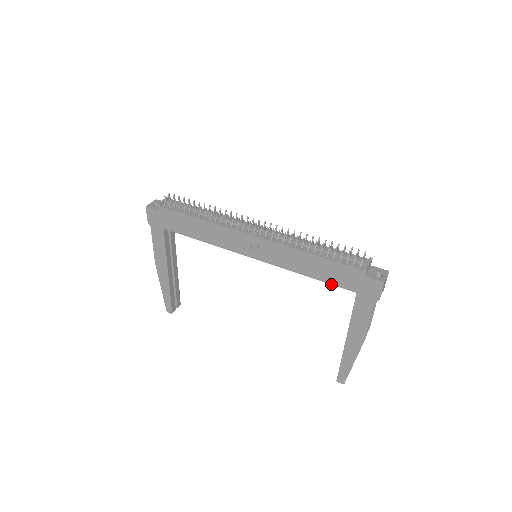
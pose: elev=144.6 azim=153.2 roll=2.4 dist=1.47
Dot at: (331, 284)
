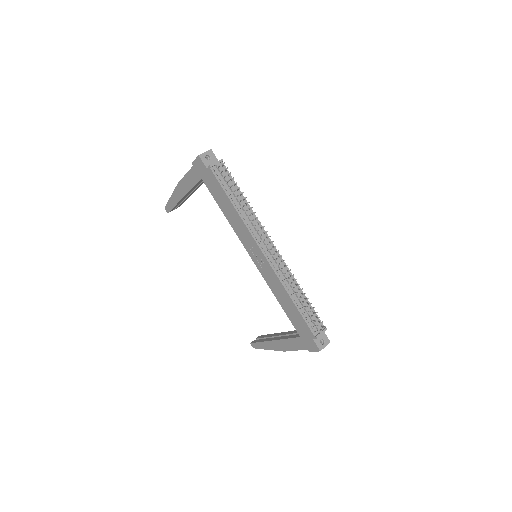
Dot at: (290, 319)
